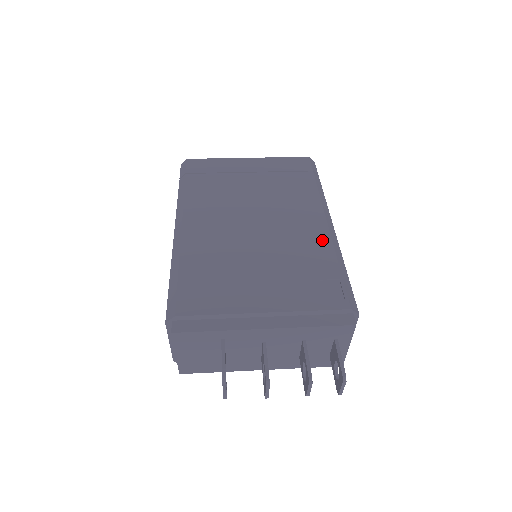
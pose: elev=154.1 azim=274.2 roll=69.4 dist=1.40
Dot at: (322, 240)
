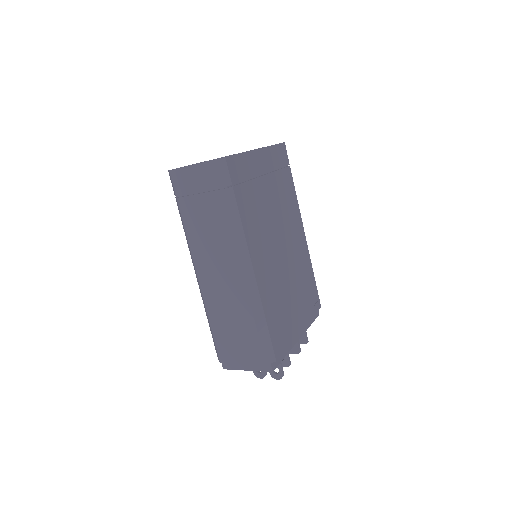
Dot at: (306, 252)
